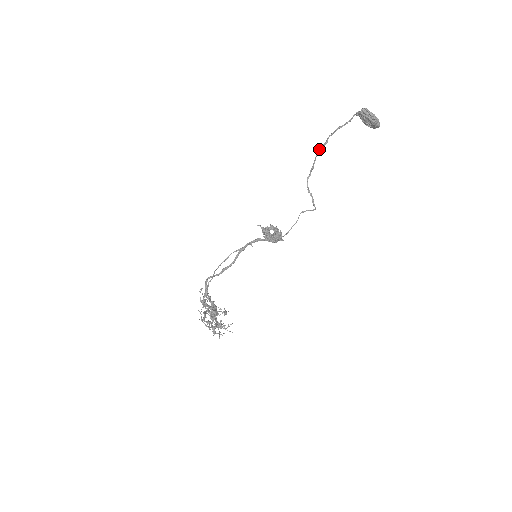
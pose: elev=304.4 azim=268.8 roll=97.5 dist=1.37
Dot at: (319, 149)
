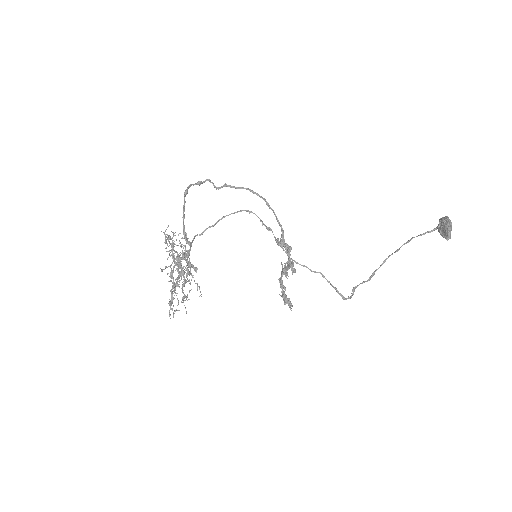
Dot at: (390, 255)
